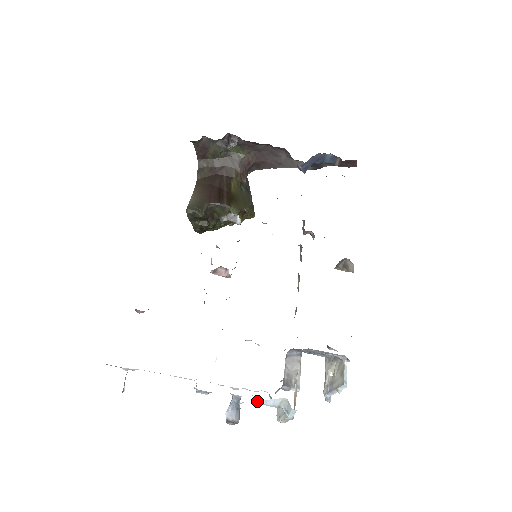
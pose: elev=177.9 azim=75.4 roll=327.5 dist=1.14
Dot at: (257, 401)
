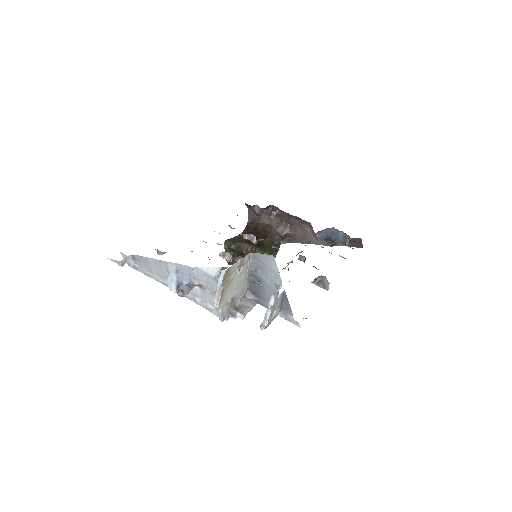
Dot at: (202, 267)
